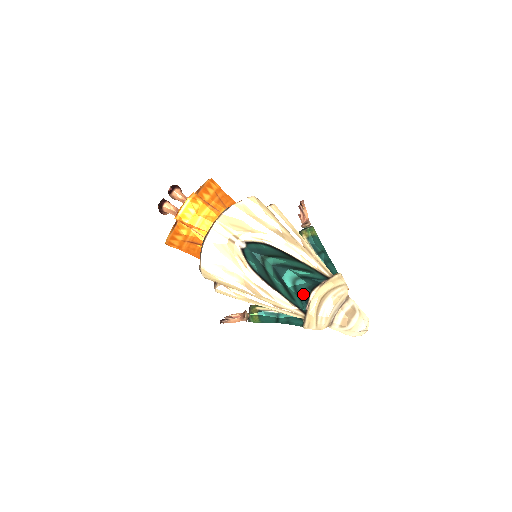
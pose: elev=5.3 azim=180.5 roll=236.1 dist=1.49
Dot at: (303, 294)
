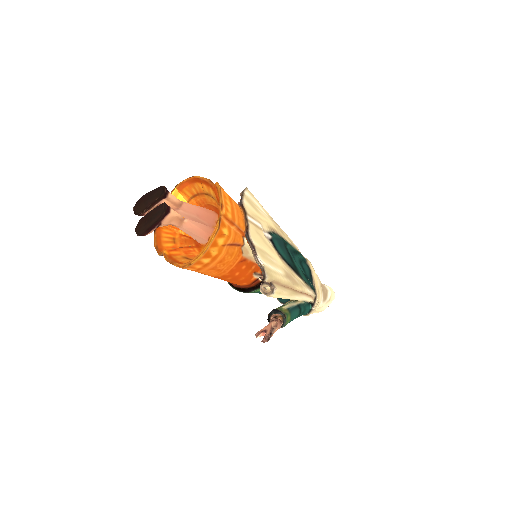
Dot at: (309, 275)
